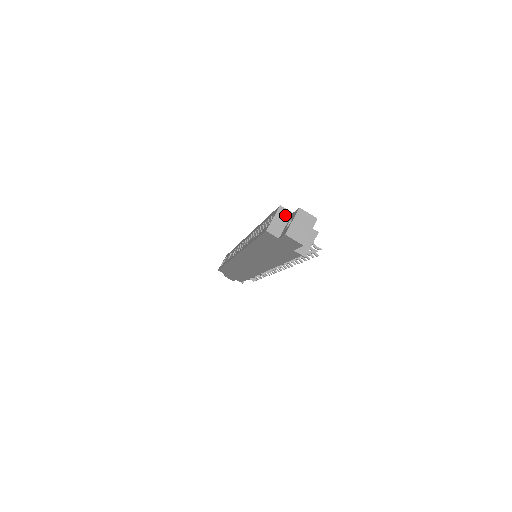
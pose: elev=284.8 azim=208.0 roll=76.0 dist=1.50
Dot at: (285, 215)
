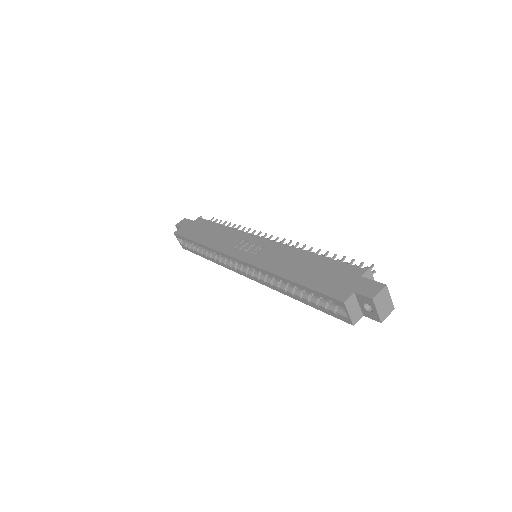
Dot at: (352, 301)
